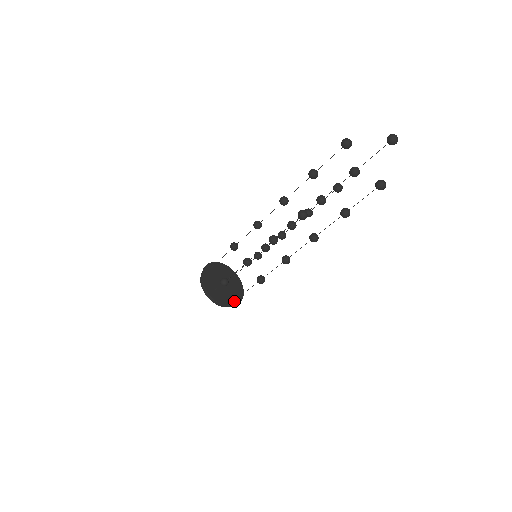
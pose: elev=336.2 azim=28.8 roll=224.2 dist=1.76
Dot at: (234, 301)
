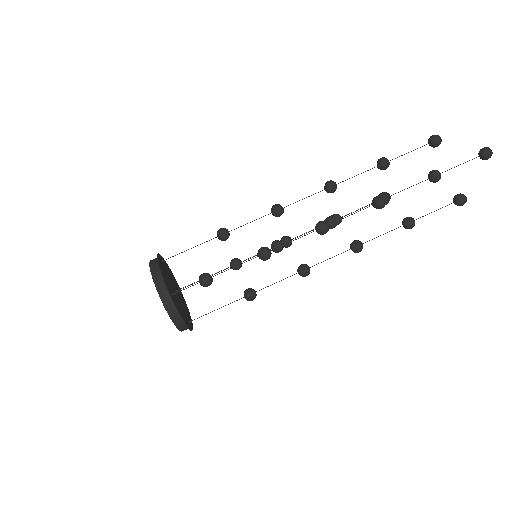
Dot at: (189, 323)
